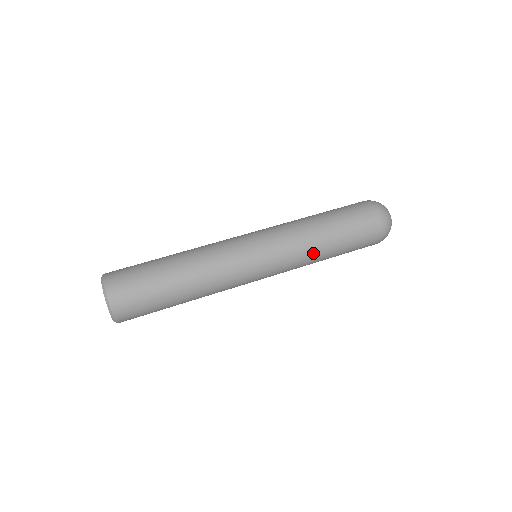
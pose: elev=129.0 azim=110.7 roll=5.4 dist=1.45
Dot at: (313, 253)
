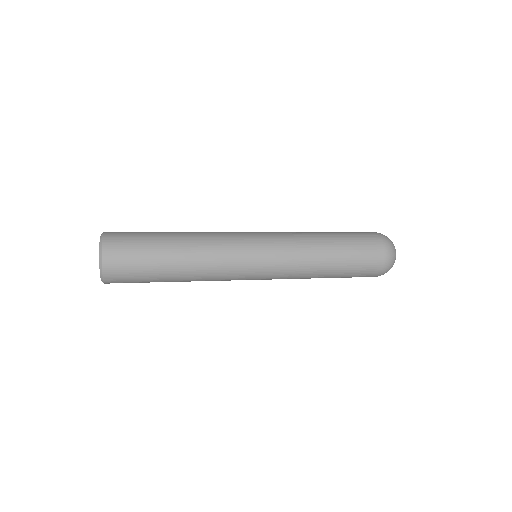
Dot at: (313, 261)
